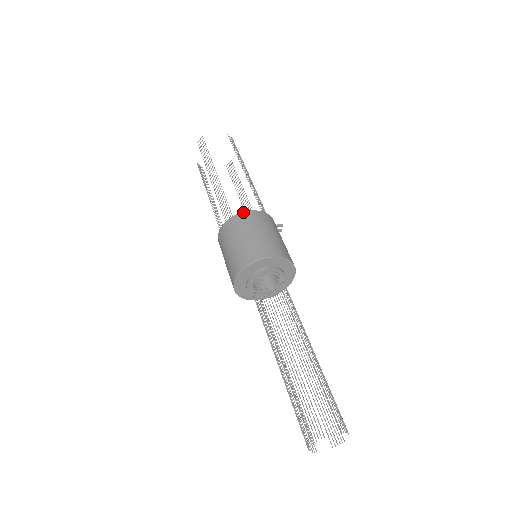
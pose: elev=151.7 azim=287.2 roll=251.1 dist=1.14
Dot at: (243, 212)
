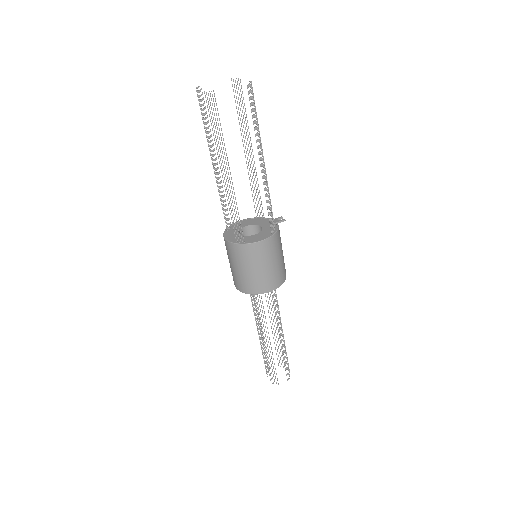
Dot at: (255, 243)
